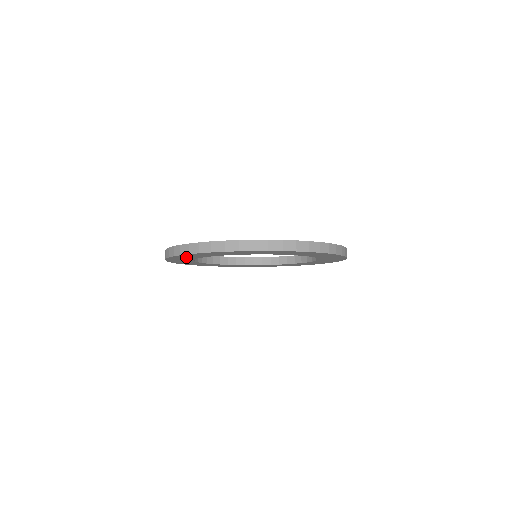
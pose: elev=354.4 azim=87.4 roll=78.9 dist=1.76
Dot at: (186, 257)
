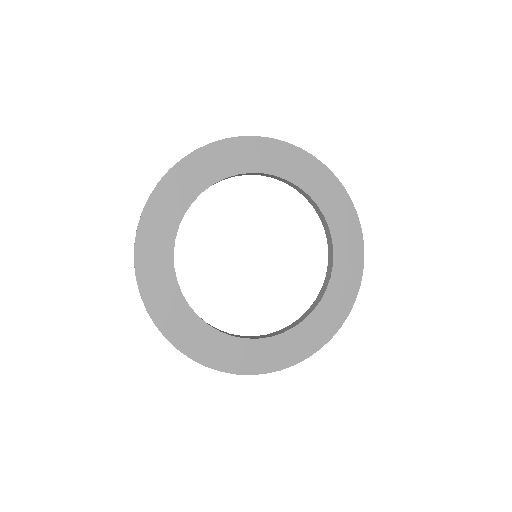
Dot at: occluded
